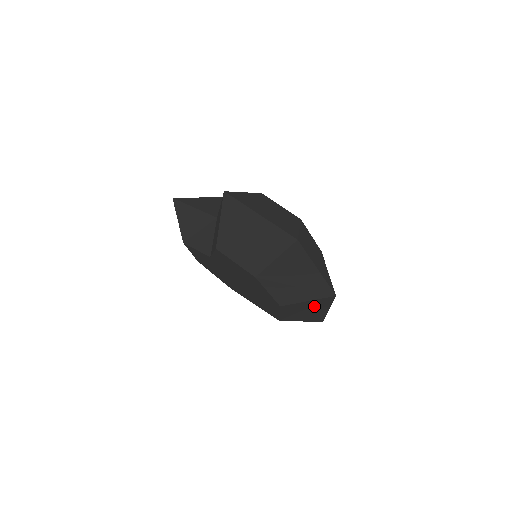
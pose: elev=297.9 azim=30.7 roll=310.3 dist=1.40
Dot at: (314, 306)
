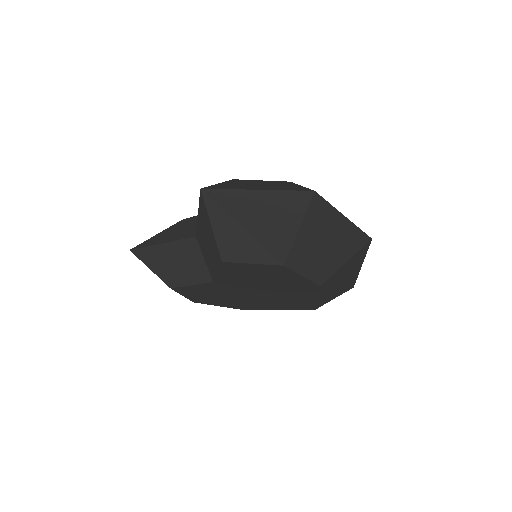
Dot at: (350, 268)
